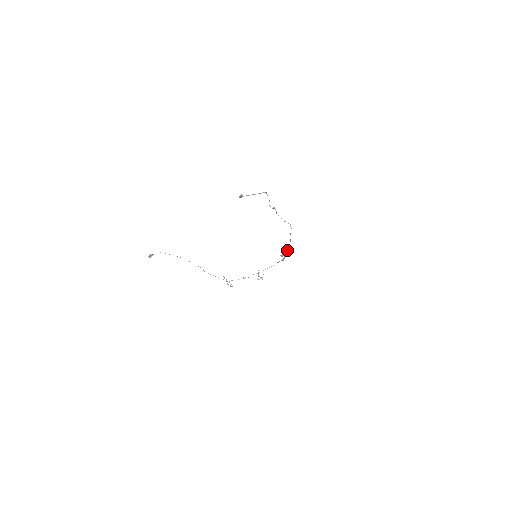
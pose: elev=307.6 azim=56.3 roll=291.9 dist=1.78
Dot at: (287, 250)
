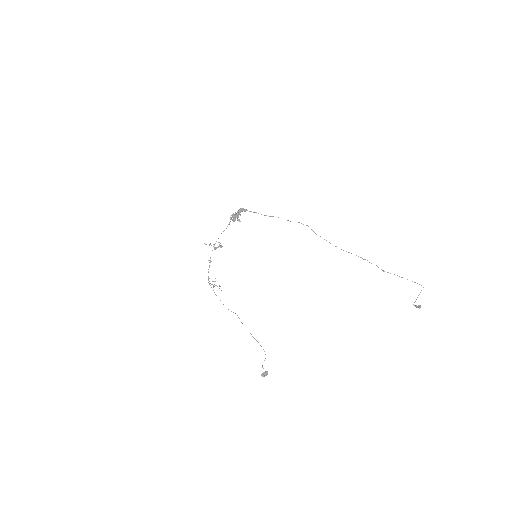
Dot at: (240, 212)
